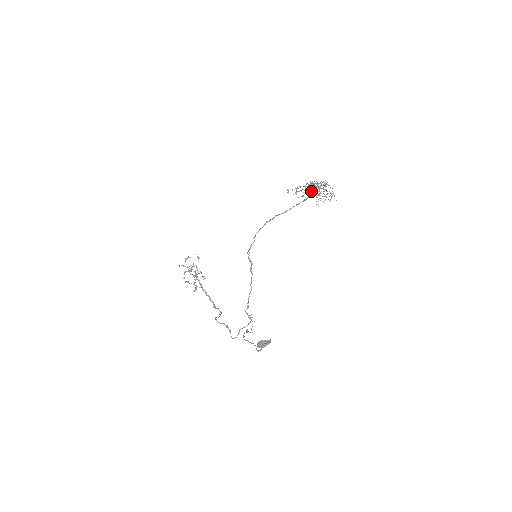
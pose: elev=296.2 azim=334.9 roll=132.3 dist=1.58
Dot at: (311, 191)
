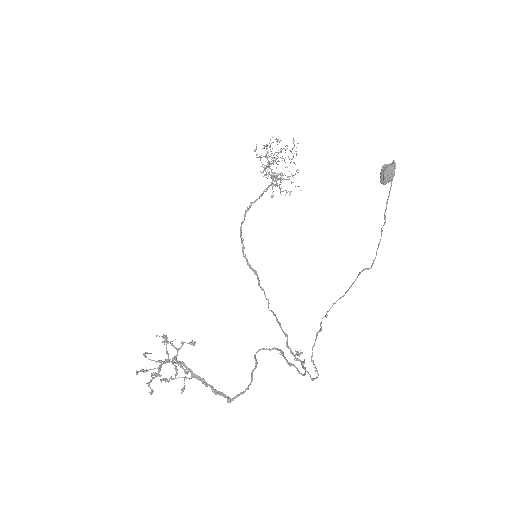
Dot at: (276, 155)
